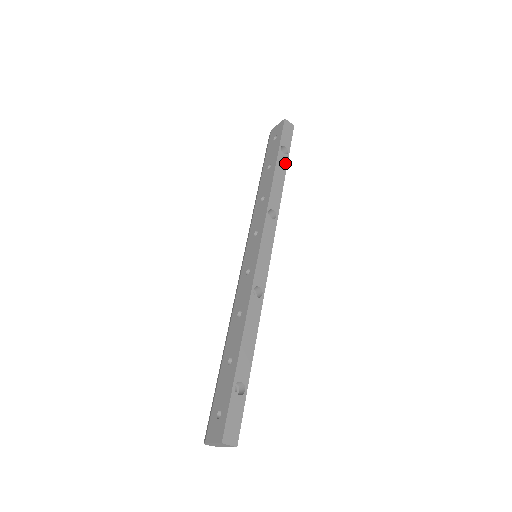
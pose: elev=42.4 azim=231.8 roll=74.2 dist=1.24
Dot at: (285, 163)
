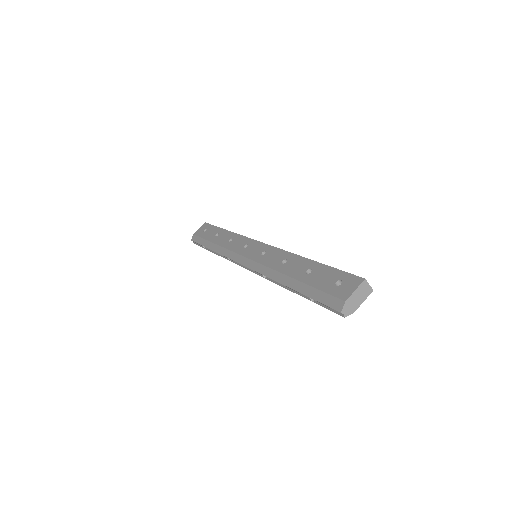
Dot at: occluded
